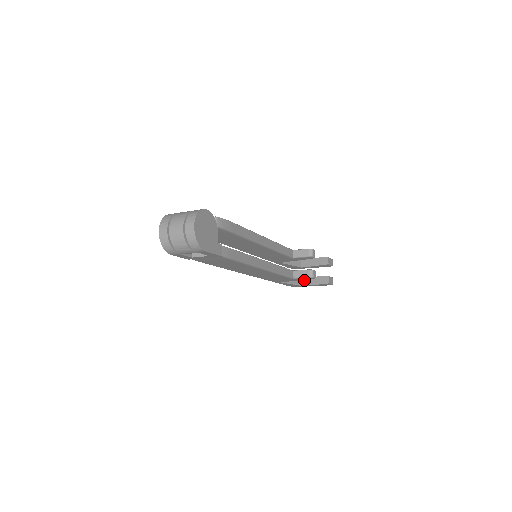
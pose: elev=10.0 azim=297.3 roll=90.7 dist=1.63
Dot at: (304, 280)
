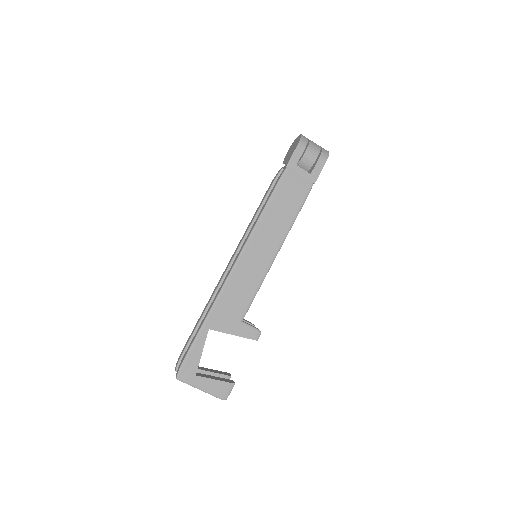
Dot at: (199, 373)
